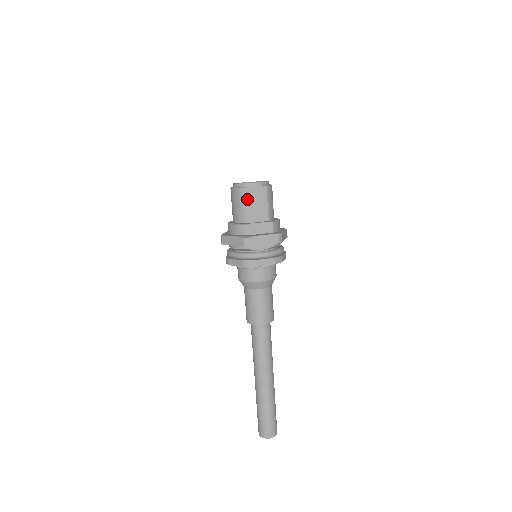
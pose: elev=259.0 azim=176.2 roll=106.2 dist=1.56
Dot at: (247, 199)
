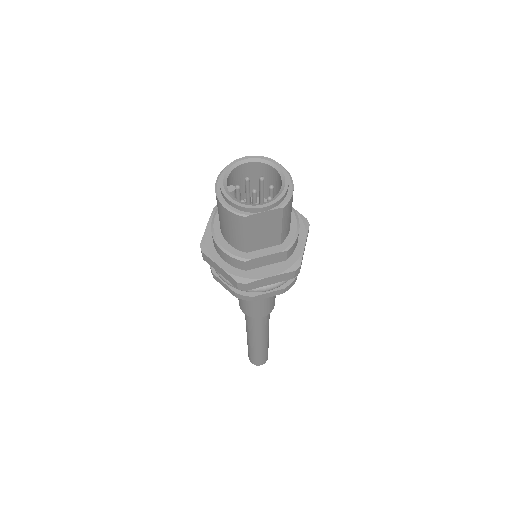
Dot at: (245, 229)
